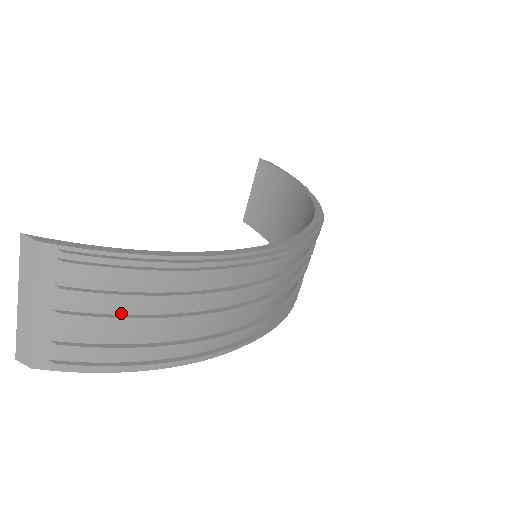
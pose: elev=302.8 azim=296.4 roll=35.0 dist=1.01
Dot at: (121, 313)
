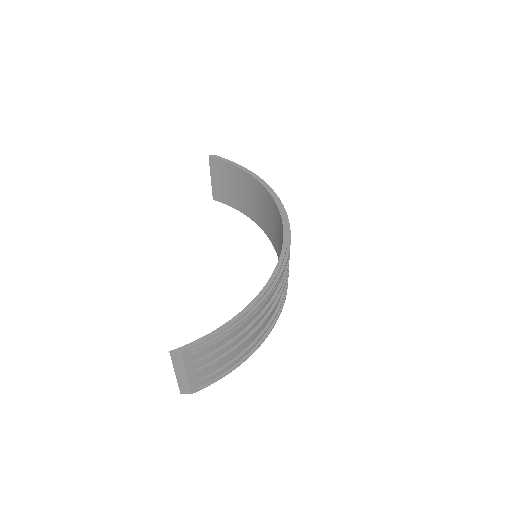
Dot at: (225, 352)
